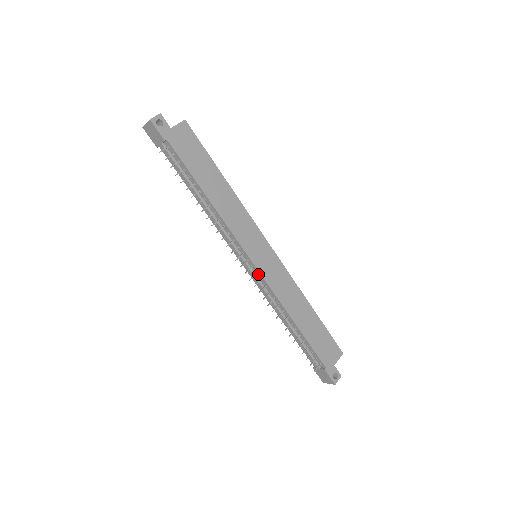
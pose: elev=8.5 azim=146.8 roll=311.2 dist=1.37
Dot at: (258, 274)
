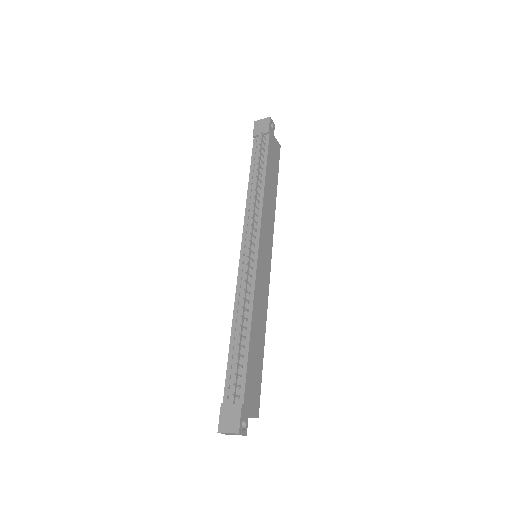
Dot at: (253, 262)
